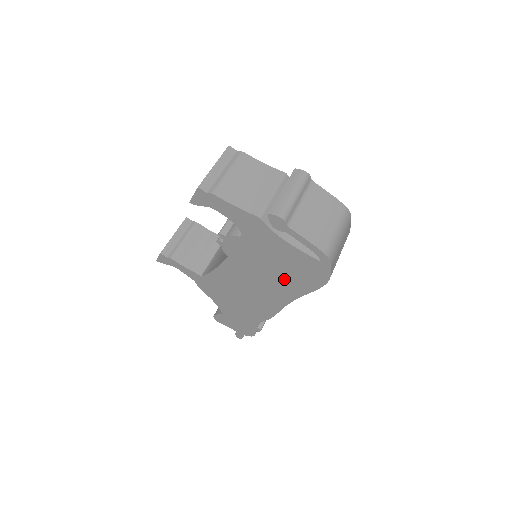
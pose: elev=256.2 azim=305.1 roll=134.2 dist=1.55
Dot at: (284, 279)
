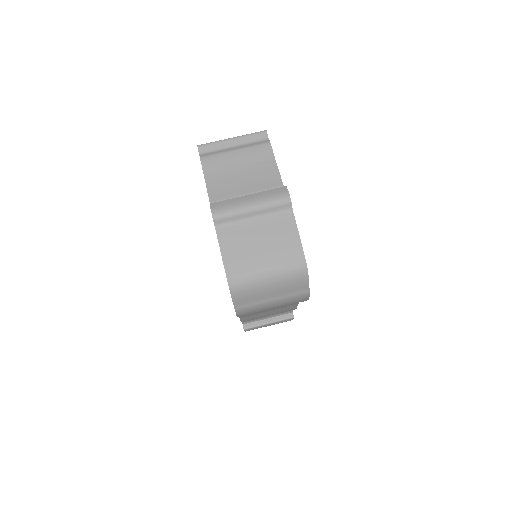
Dot at: occluded
